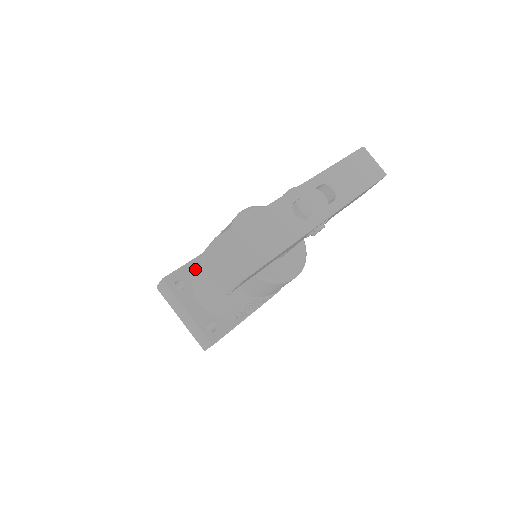
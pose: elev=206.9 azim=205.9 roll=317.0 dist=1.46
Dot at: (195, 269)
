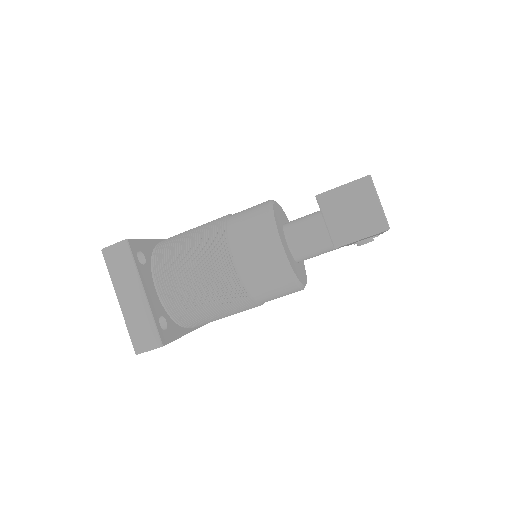
Dot at: (167, 247)
